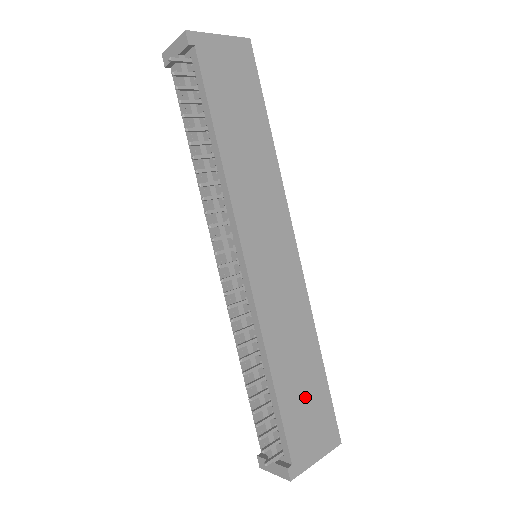
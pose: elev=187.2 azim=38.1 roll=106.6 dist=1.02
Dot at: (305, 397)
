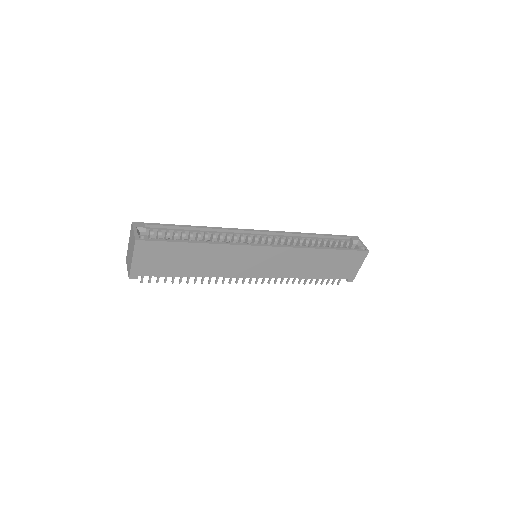
Dot at: (333, 265)
